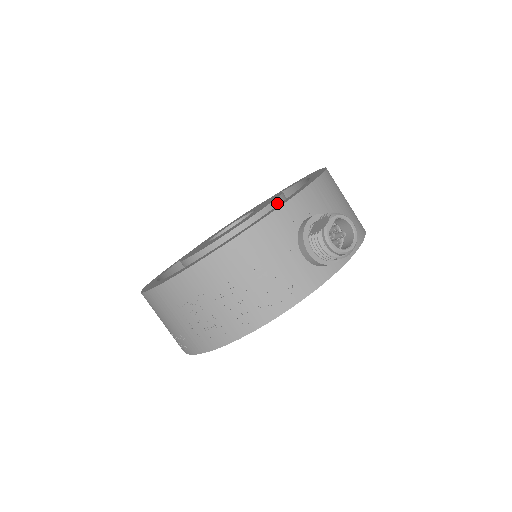
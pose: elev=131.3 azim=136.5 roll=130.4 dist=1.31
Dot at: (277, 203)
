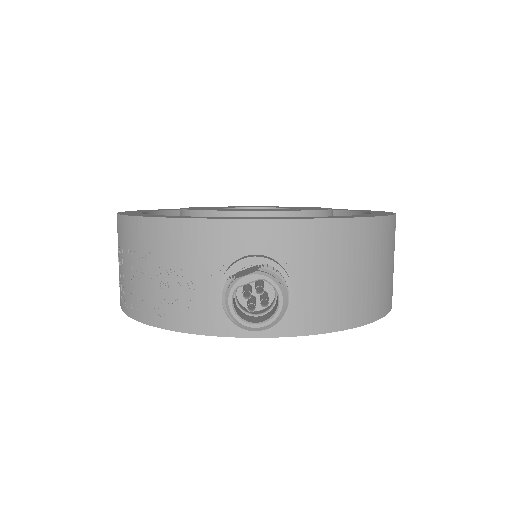
Dot at: (289, 216)
